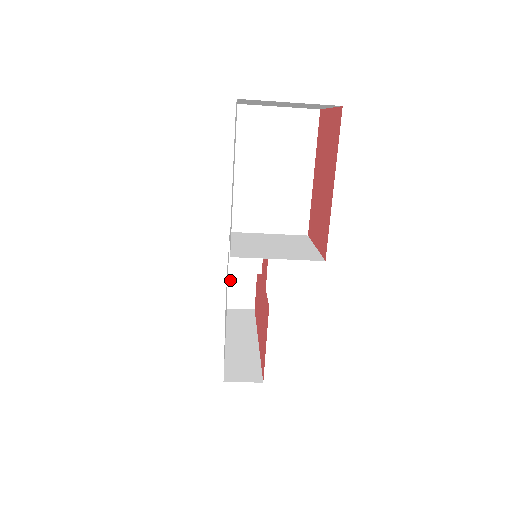
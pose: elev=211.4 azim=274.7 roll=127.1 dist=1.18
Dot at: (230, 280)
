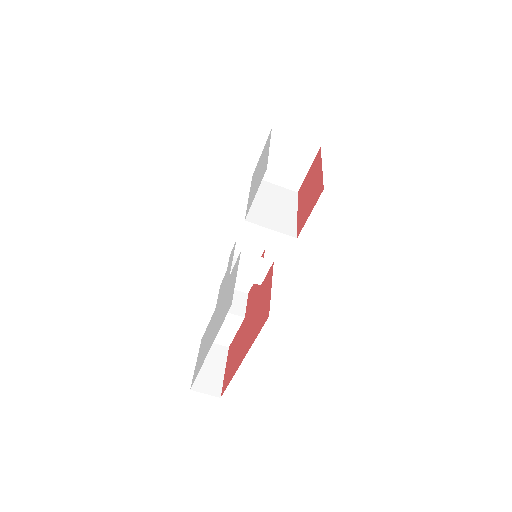
Dot at: occluded
